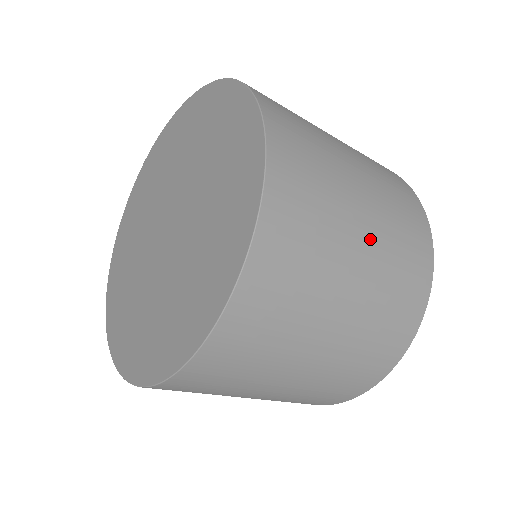
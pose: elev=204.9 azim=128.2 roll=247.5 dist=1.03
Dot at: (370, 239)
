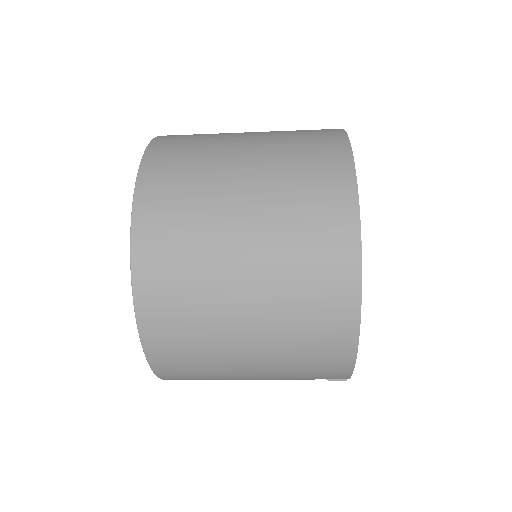
Dot at: (258, 134)
